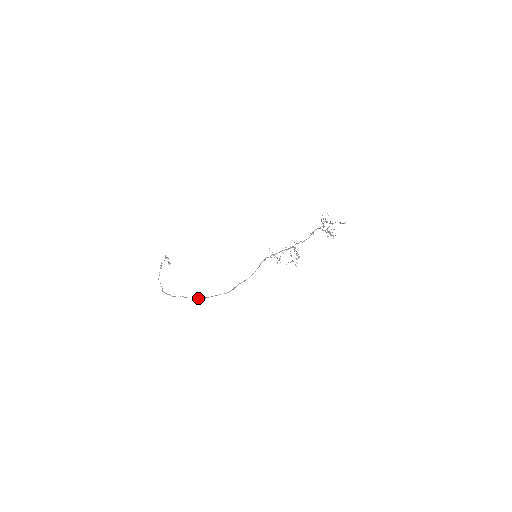
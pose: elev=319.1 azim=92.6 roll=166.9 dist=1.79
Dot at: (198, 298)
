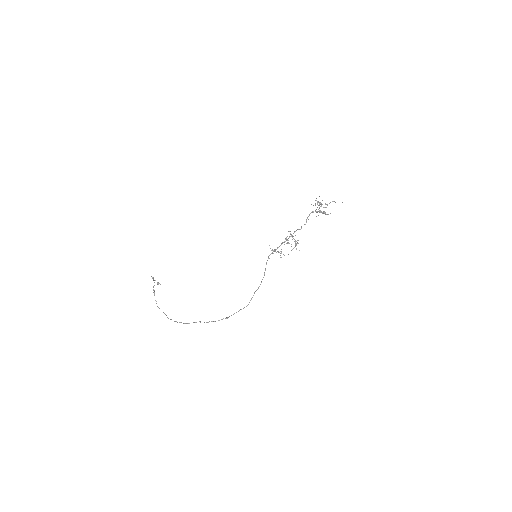
Dot at: (218, 320)
